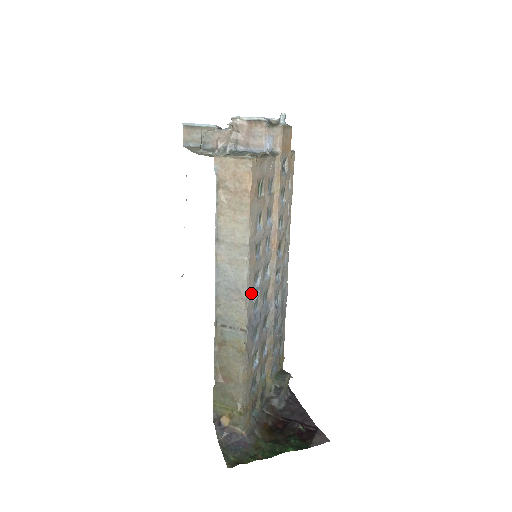
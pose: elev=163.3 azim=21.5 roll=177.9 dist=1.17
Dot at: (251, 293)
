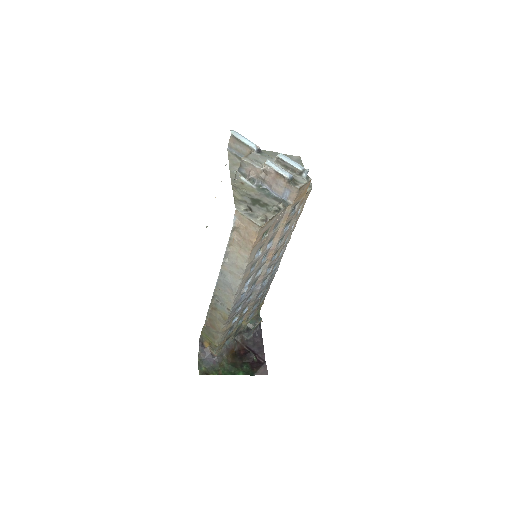
Dot at: (240, 291)
